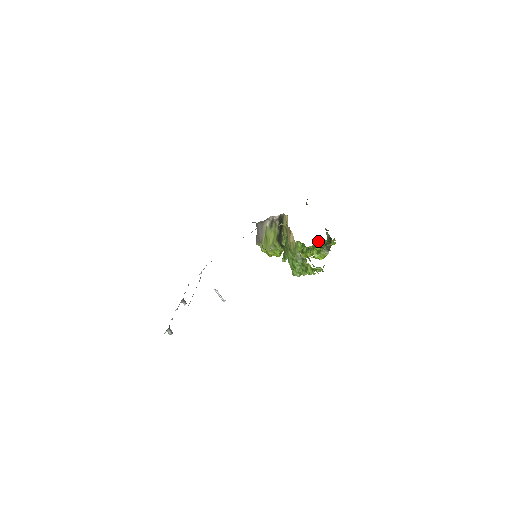
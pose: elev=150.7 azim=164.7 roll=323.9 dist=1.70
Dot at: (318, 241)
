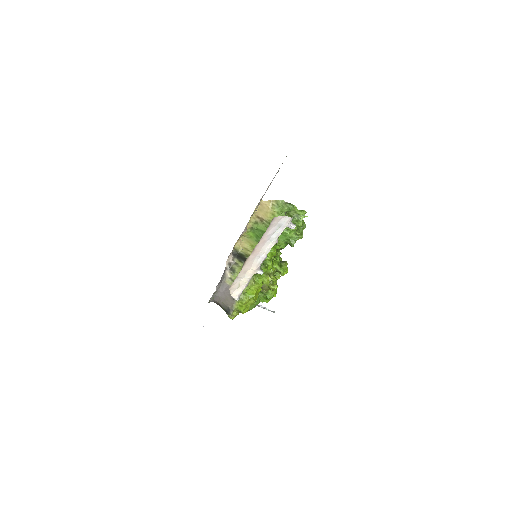
Dot at: occluded
